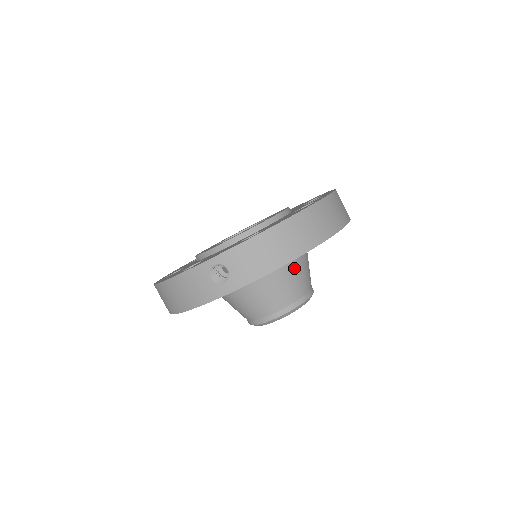
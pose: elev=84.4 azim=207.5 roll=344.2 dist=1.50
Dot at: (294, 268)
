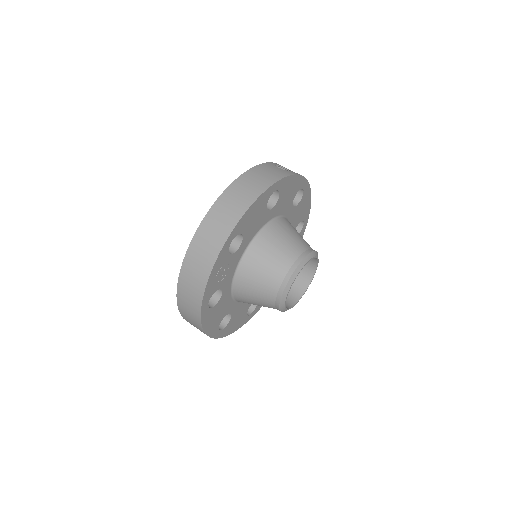
Dot at: occluded
